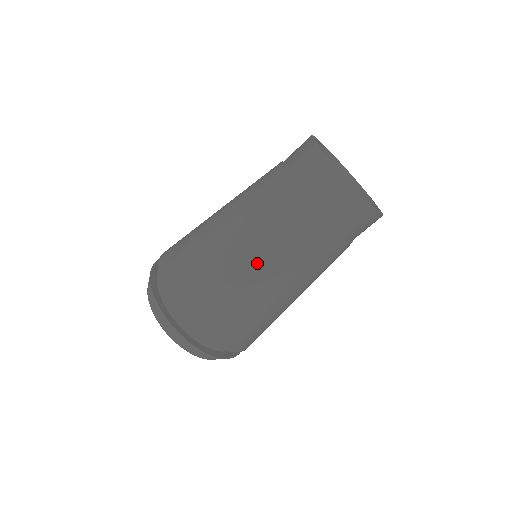
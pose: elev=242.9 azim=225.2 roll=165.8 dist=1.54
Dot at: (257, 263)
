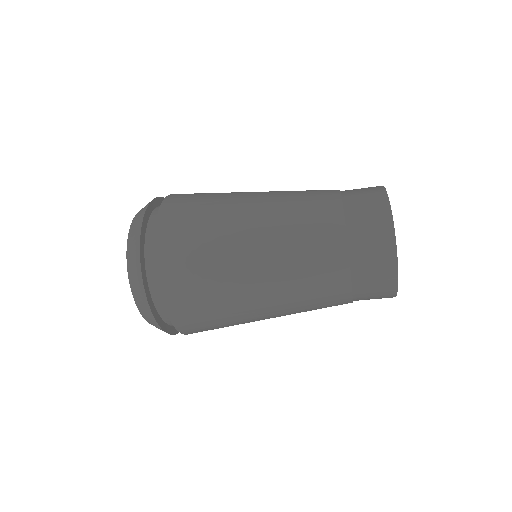
Dot at: (267, 279)
